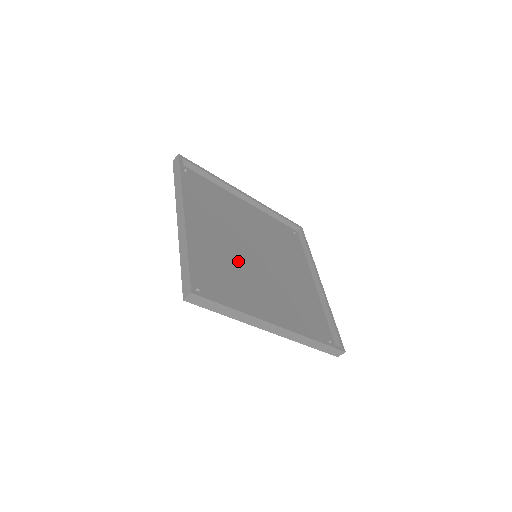
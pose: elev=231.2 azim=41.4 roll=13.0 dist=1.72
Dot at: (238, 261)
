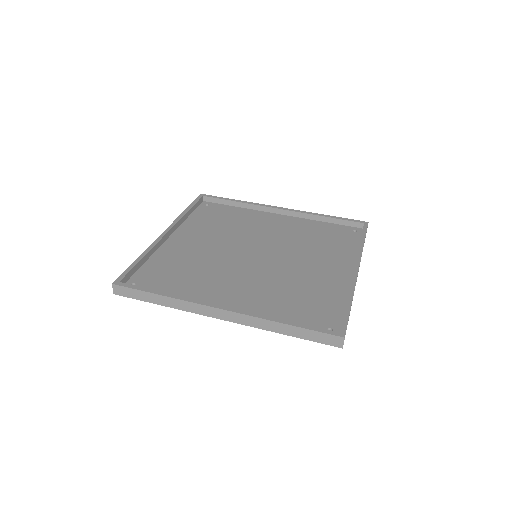
Dot at: (218, 261)
